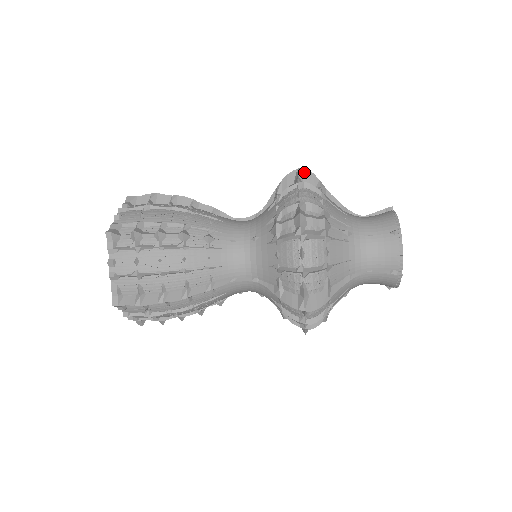
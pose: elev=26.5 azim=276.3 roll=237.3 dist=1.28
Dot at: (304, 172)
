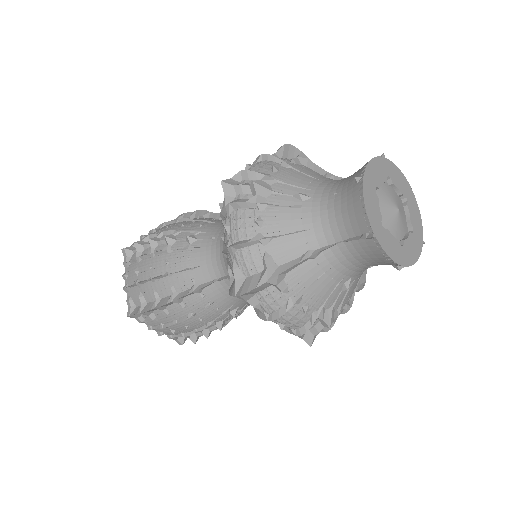
Dot at: (285, 148)
